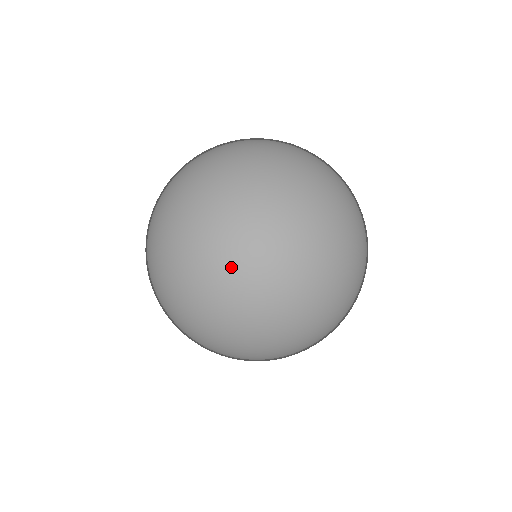
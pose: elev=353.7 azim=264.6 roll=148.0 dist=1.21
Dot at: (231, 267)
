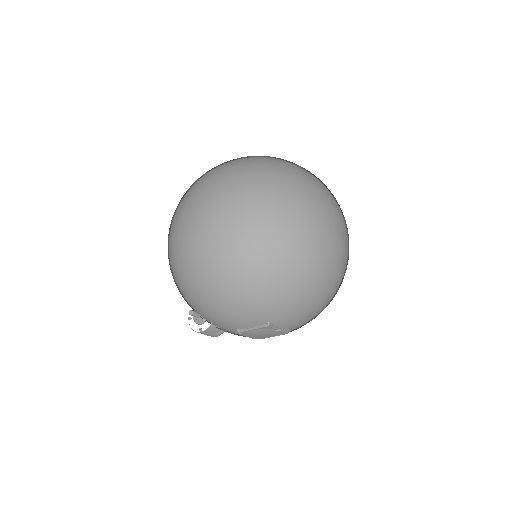
Dot at: (308, 175)
